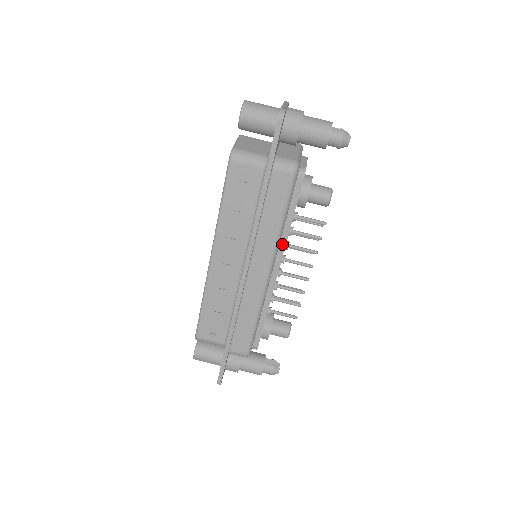
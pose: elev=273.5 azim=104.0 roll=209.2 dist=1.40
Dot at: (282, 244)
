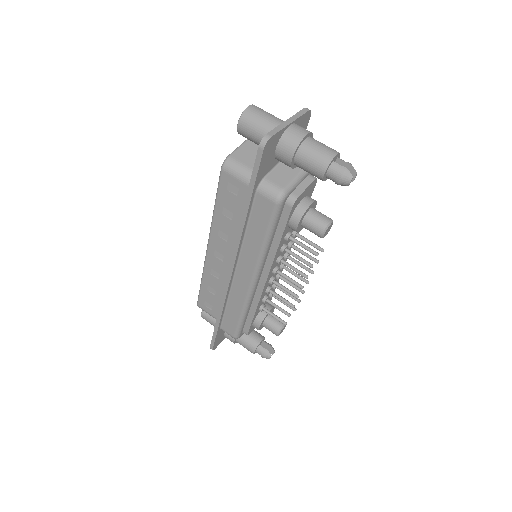
Dot at: (270, 260)
